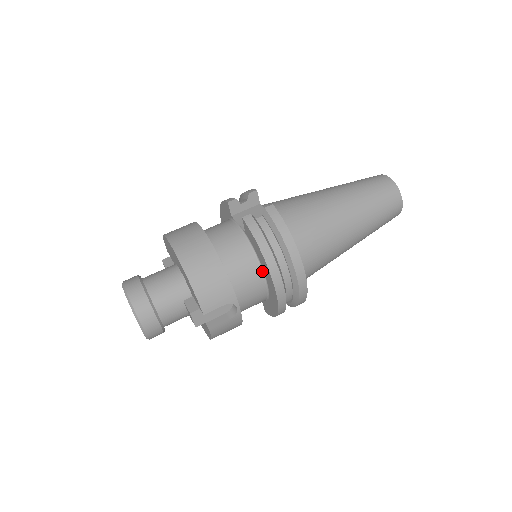
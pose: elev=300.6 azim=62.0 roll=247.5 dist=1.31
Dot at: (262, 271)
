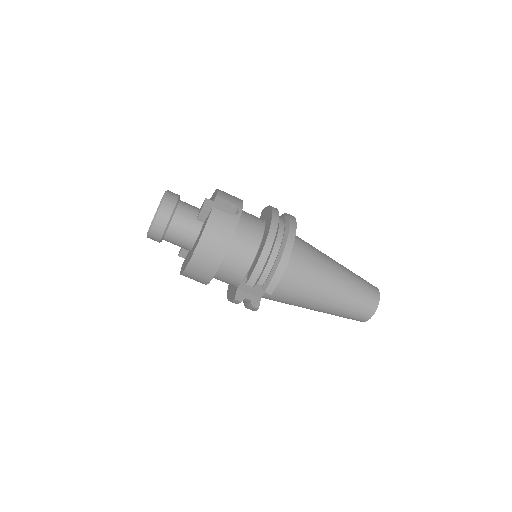
Dot at: occluded
